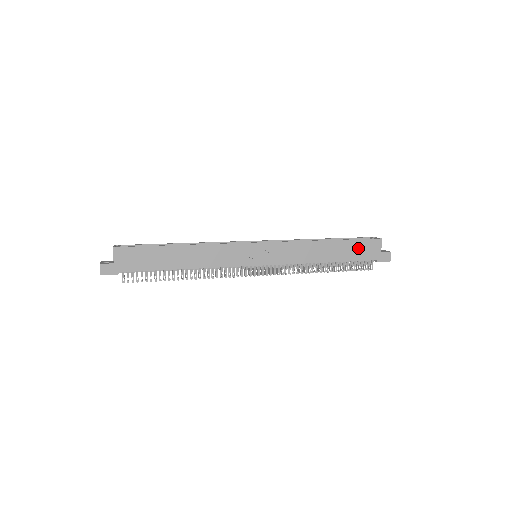
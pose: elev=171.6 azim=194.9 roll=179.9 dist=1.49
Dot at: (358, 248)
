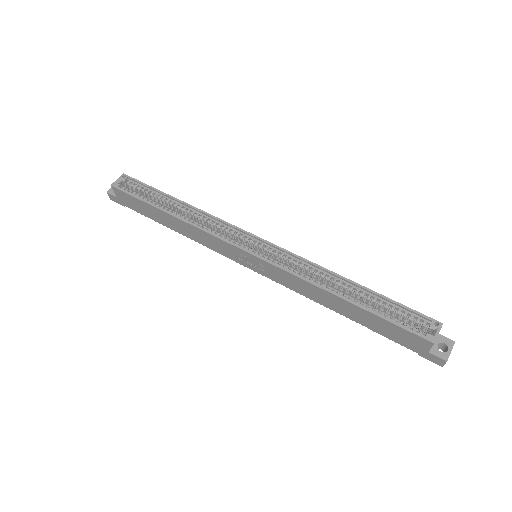
Dot at: (390, 329)
